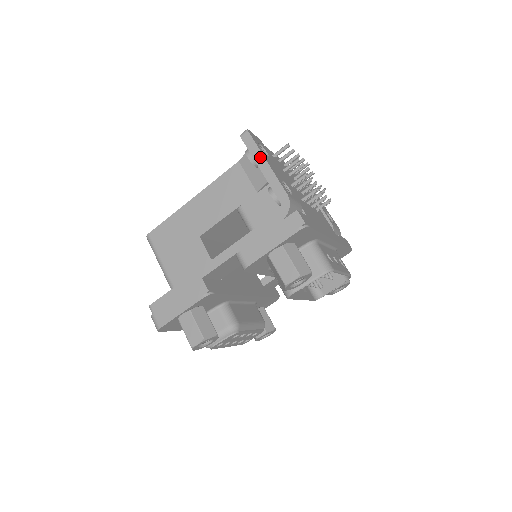
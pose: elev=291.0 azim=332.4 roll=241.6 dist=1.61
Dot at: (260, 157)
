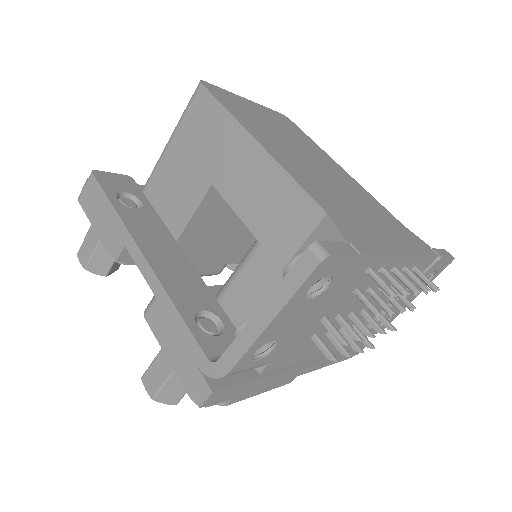
Dot at: (277, 305)
